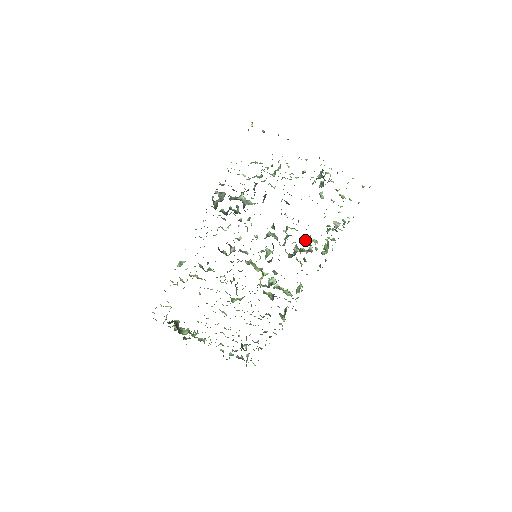
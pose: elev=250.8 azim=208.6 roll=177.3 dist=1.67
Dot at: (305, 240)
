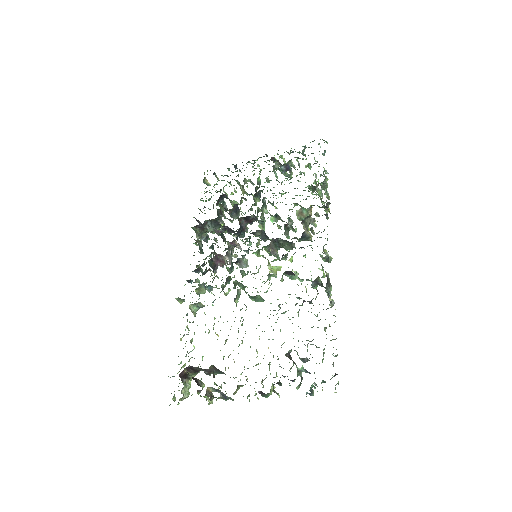
Dot at: (297, 212)
